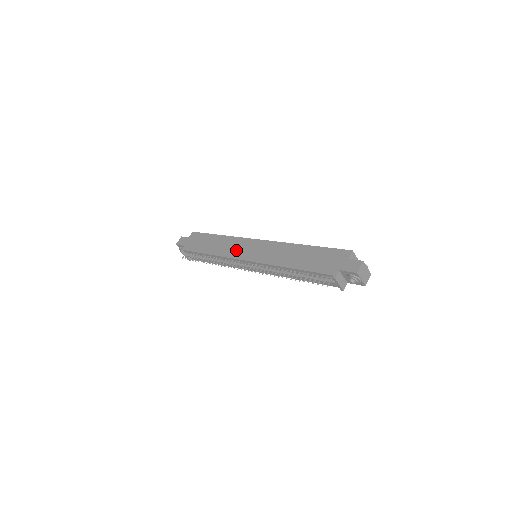
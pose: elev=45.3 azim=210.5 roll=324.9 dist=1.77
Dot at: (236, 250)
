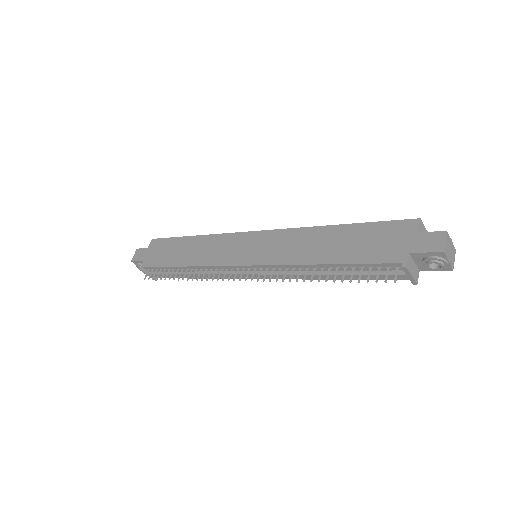
Dot at: (224, 253)
